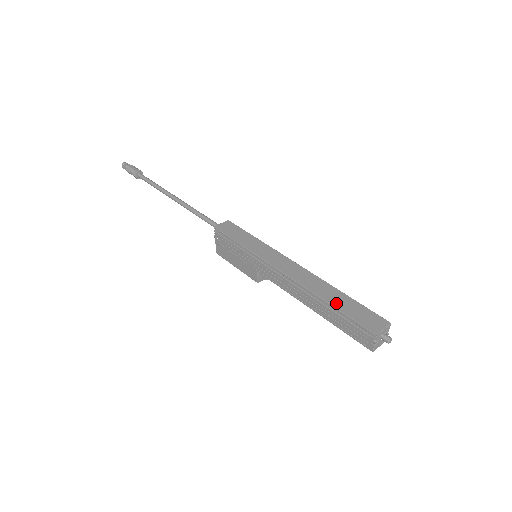
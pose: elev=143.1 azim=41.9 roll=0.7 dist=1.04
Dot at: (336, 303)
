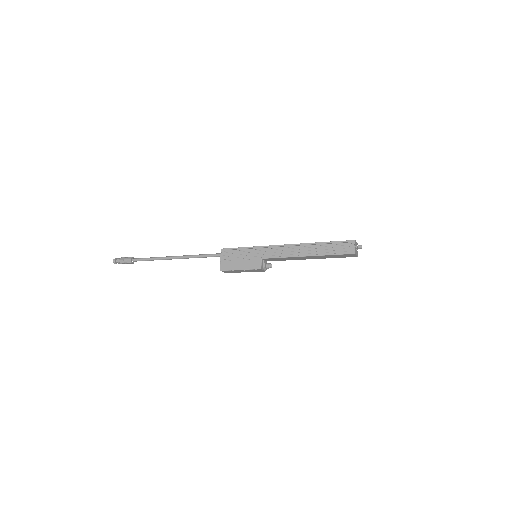
Dot at: (324, 242)
